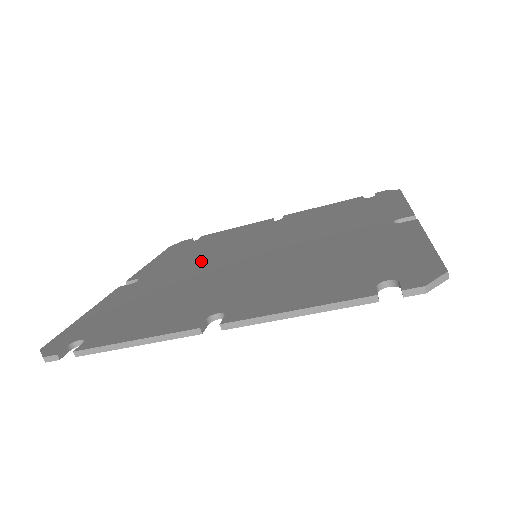
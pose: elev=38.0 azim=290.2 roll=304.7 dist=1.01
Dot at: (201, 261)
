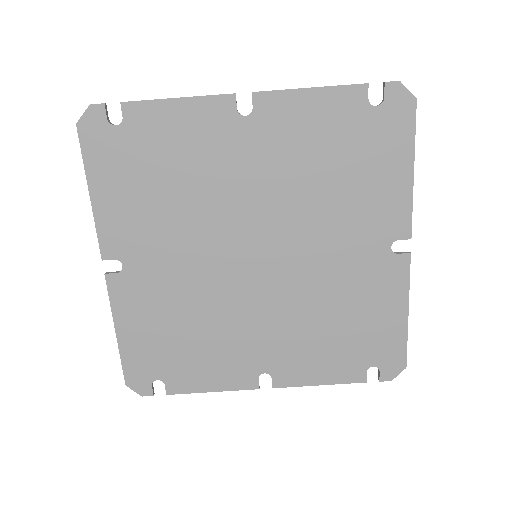
Dot at: (193, 276)
